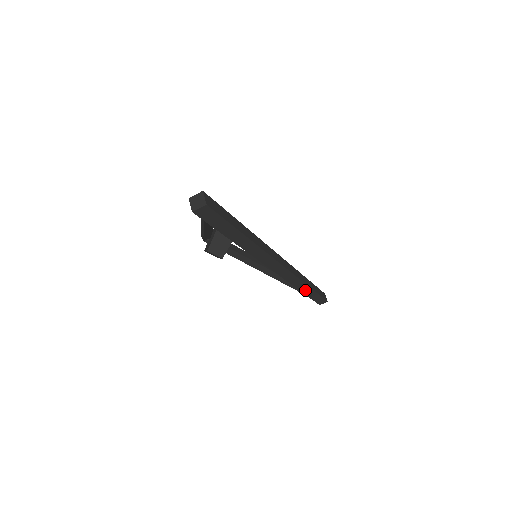
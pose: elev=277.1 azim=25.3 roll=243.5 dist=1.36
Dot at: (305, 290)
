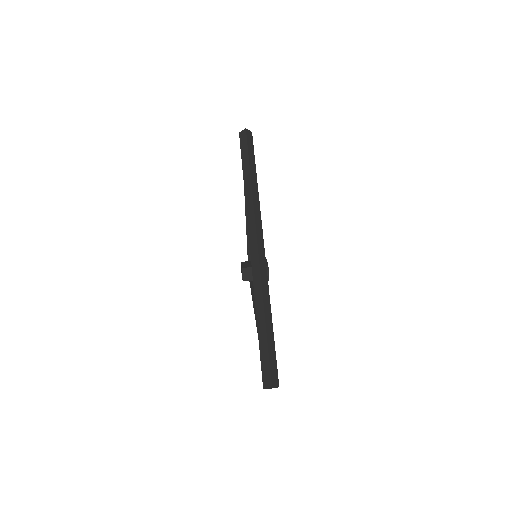
Dot at: (260, 316)
